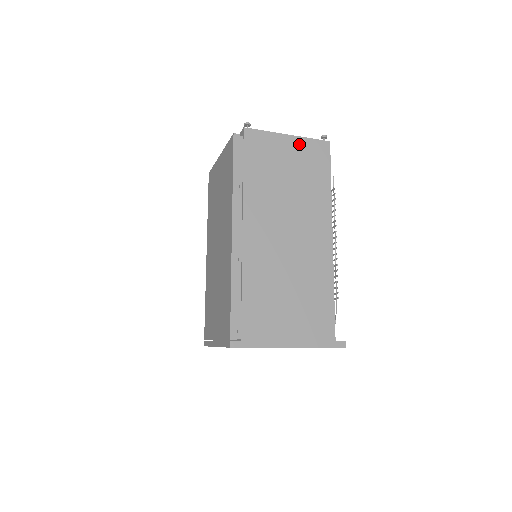
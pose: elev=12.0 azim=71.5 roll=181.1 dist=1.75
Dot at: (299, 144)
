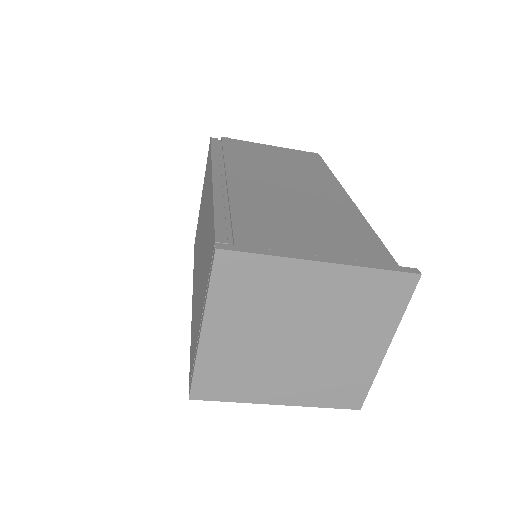
Dot at: (285, 150)
